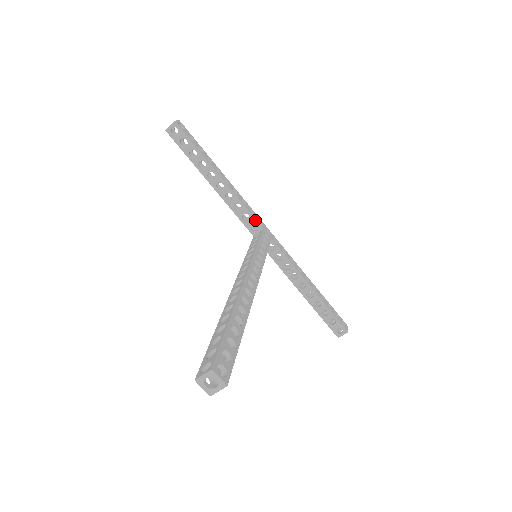
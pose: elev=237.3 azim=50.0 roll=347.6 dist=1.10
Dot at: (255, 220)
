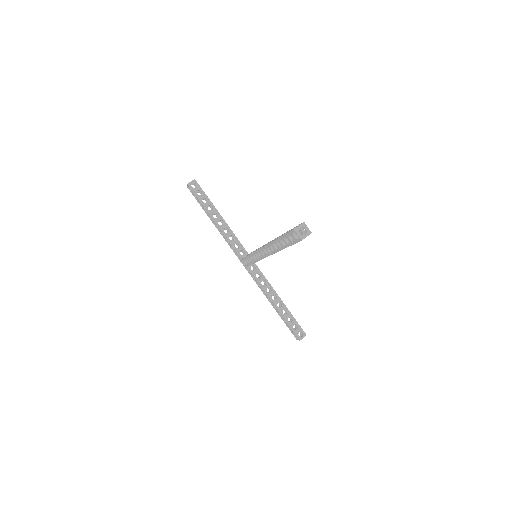
Dot at: (243, 247)
